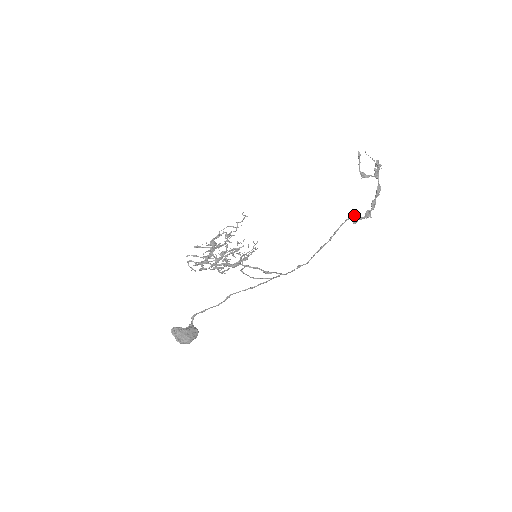
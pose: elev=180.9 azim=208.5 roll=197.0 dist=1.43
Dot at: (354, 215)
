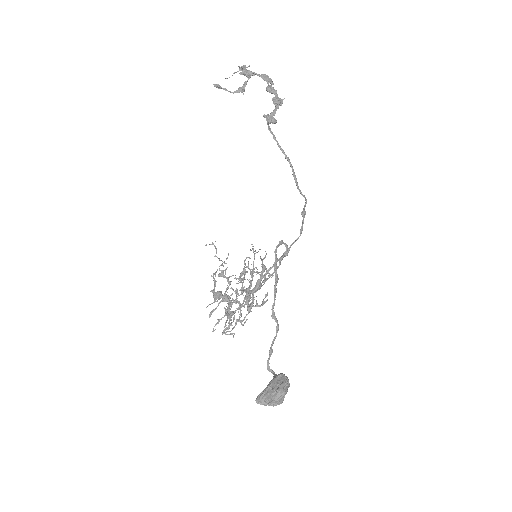
Dot at: occluded
